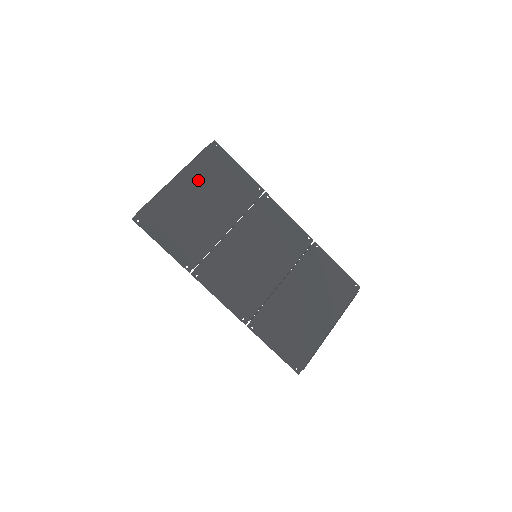
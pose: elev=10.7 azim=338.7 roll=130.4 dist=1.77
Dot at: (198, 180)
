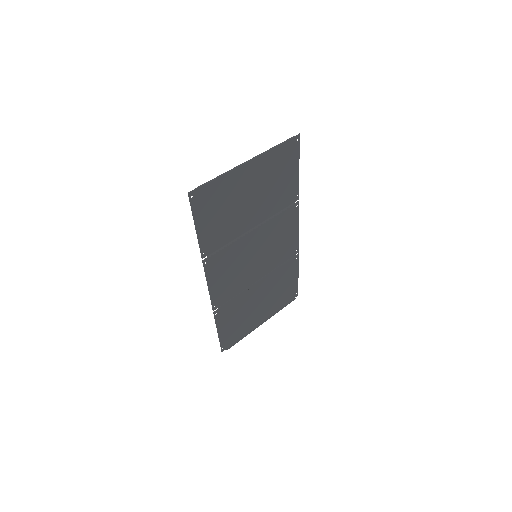
Dot at: (263, 171)
